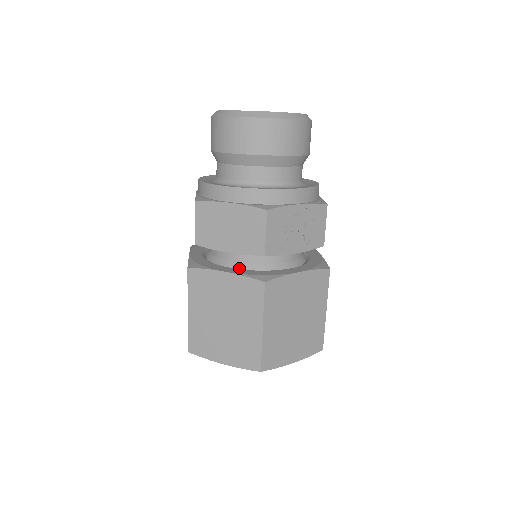
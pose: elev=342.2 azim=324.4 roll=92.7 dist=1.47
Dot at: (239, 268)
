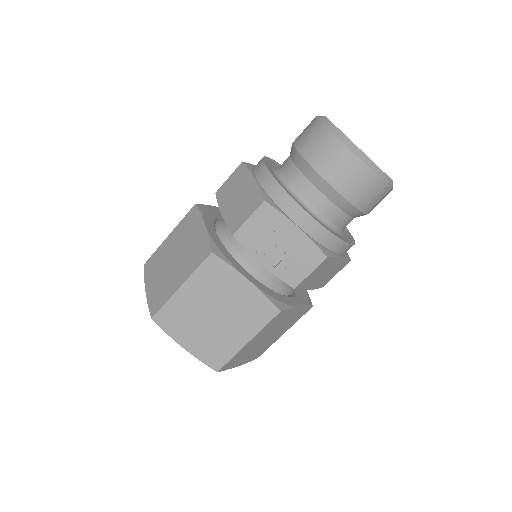
Dot at: (220, 236)
